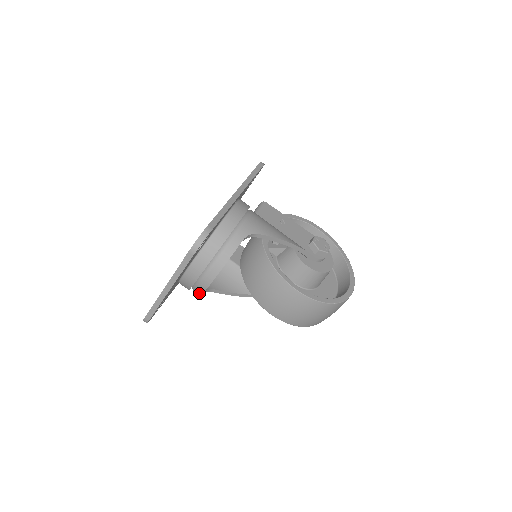
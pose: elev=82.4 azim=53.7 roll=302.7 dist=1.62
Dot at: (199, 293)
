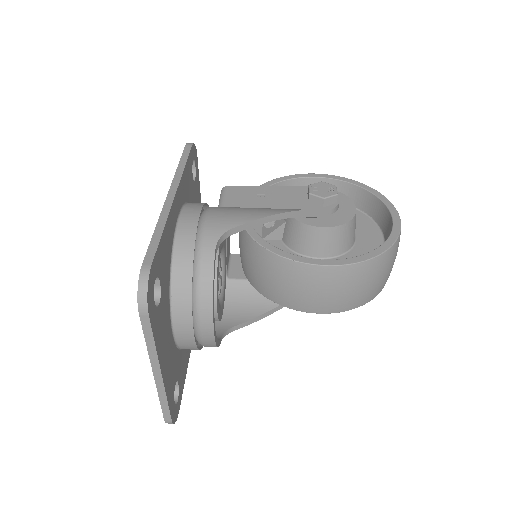
Dot at: (212, 346)
